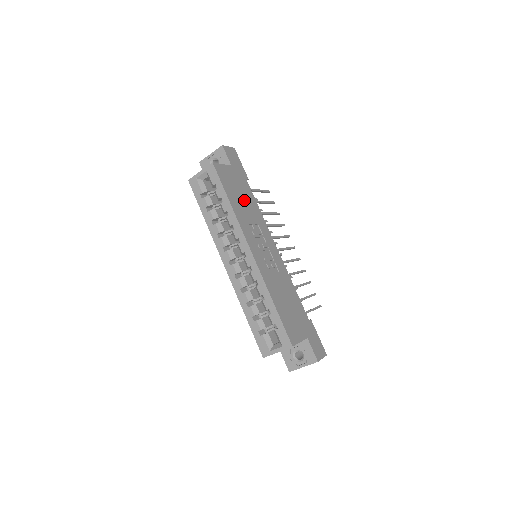
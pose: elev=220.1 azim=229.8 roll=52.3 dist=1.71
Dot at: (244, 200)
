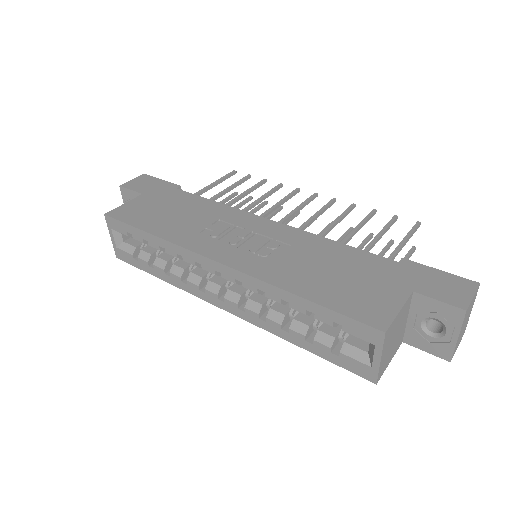
Dot at: (179, 212)
